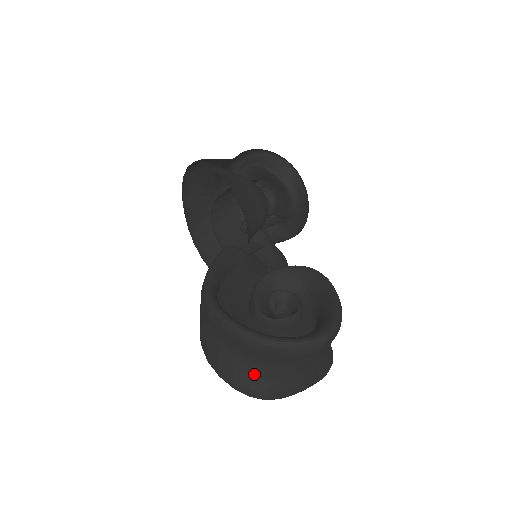
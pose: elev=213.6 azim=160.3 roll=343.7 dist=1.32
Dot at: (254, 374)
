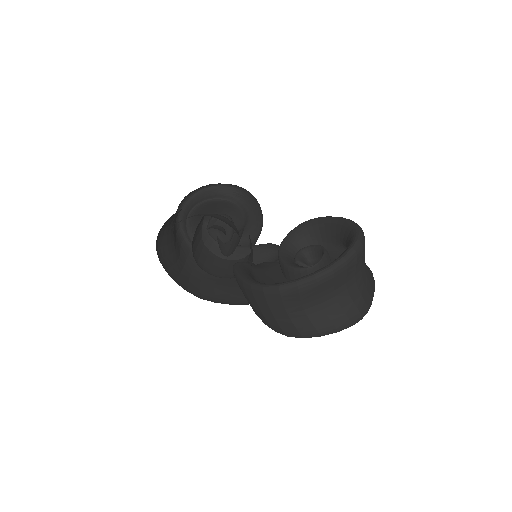
Dot at: (342, 305)
